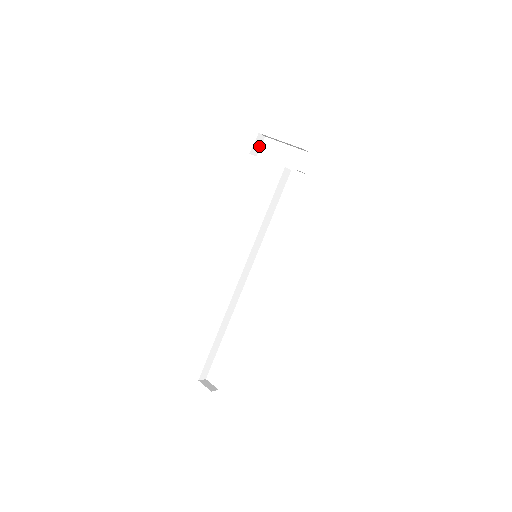
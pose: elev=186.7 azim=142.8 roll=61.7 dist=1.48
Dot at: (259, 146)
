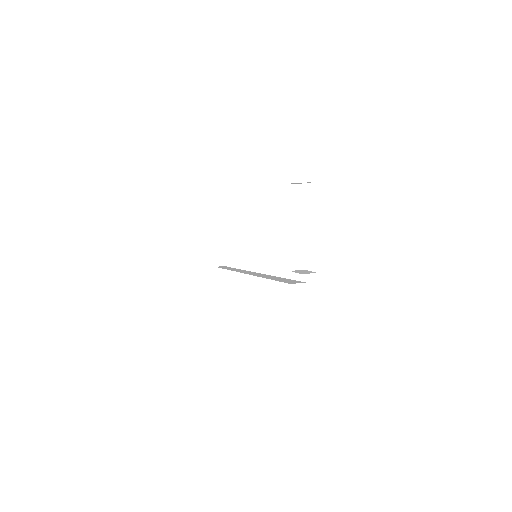
Dot at: occluded
